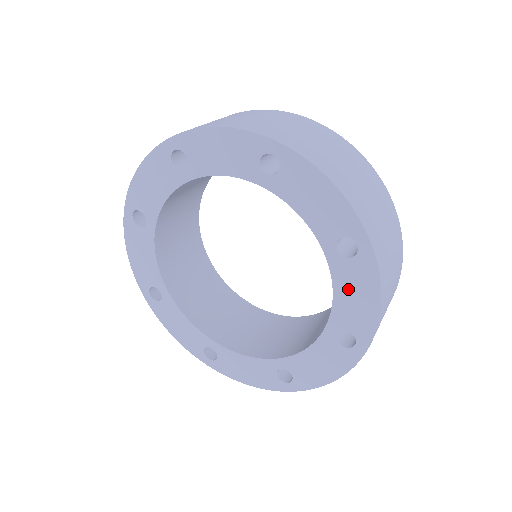
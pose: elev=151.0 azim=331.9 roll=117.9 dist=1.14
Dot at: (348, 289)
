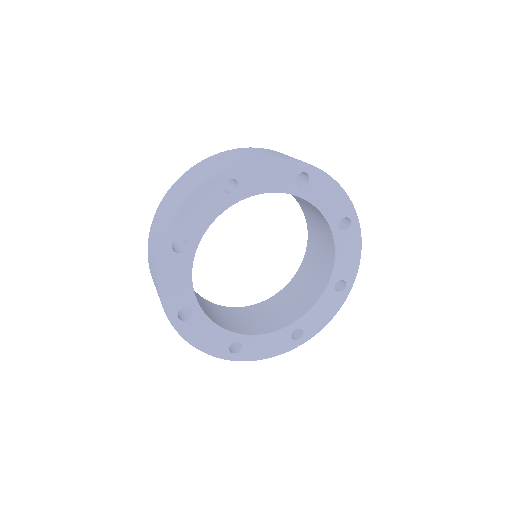
Dot at: (322, 198)
